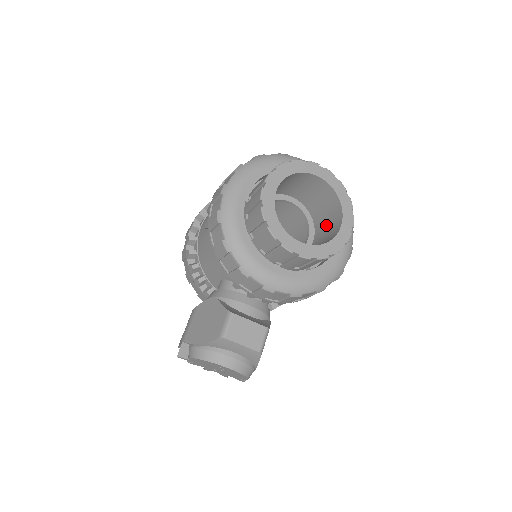
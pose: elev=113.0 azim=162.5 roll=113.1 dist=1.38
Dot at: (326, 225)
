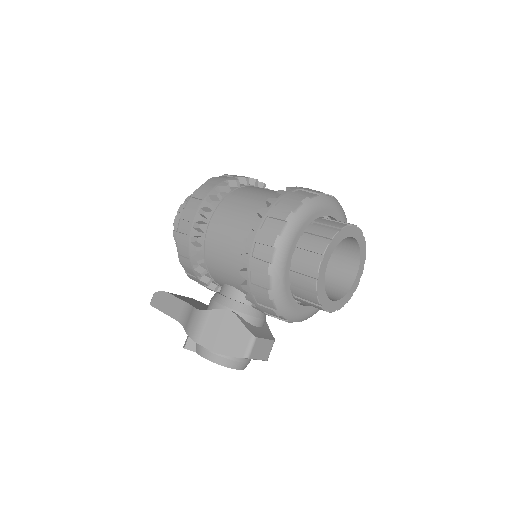
Dot at: (336, 262)
